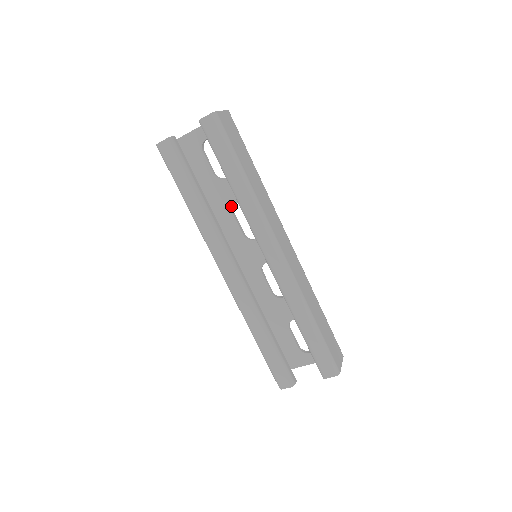
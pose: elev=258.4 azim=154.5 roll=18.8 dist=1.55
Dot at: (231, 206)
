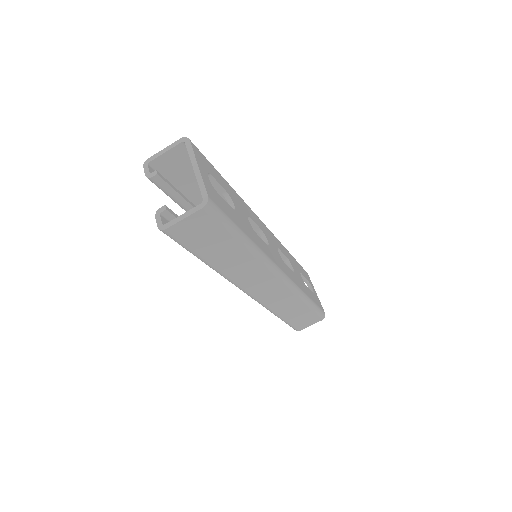
Dot at: occluded
